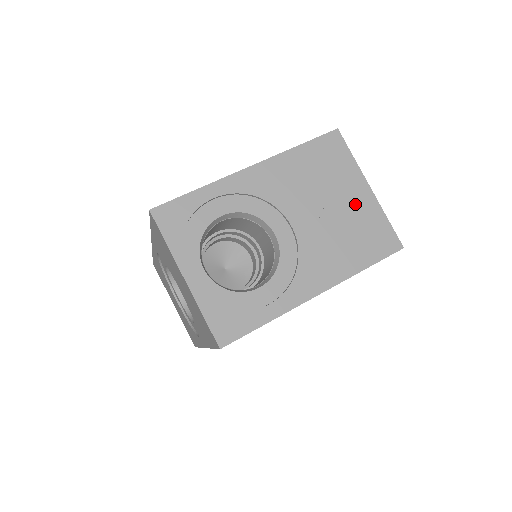
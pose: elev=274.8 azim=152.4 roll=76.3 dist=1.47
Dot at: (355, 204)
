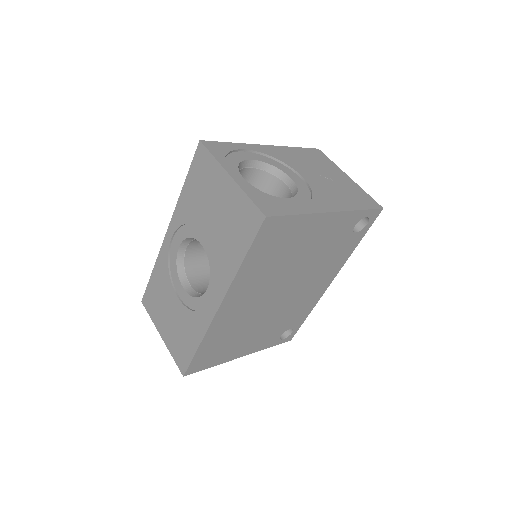
Dot at: (342, 180)
